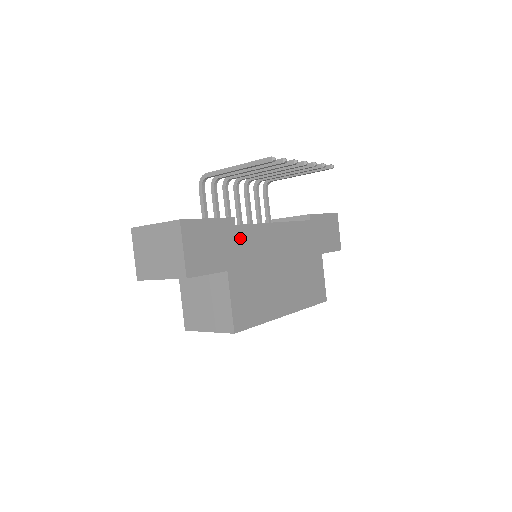
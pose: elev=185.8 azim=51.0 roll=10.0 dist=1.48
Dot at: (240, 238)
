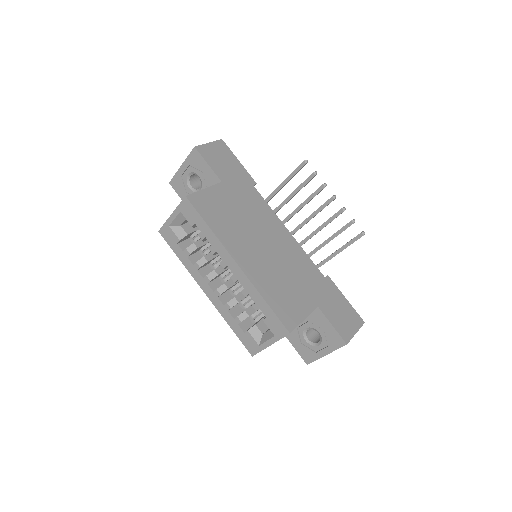
Dot at: (249, 192)
